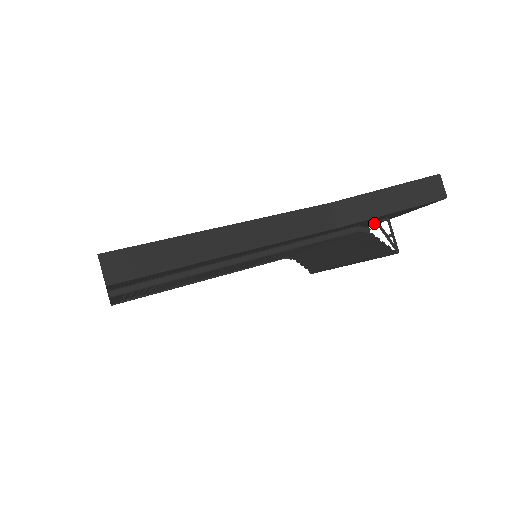
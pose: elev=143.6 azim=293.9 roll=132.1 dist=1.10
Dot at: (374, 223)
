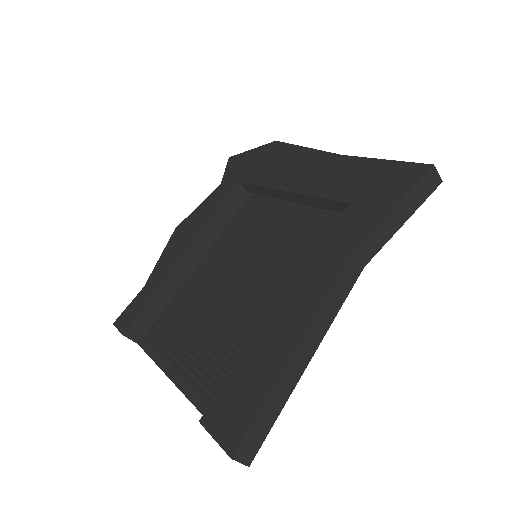
Dot at: occluded
